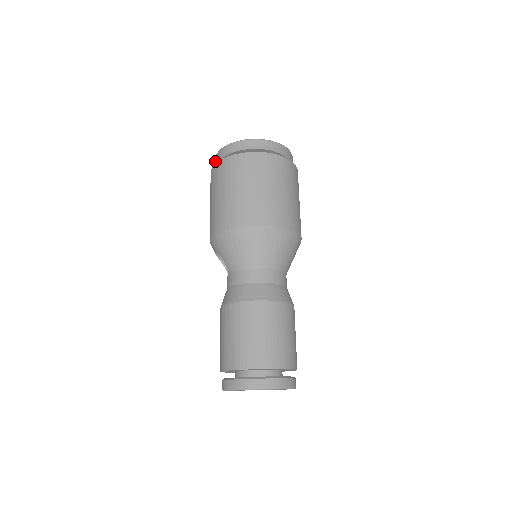
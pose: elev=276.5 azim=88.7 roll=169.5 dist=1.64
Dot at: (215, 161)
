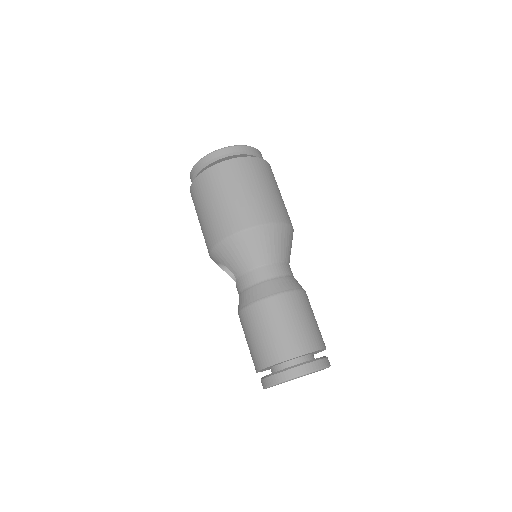
Dot at: (191, 178)
